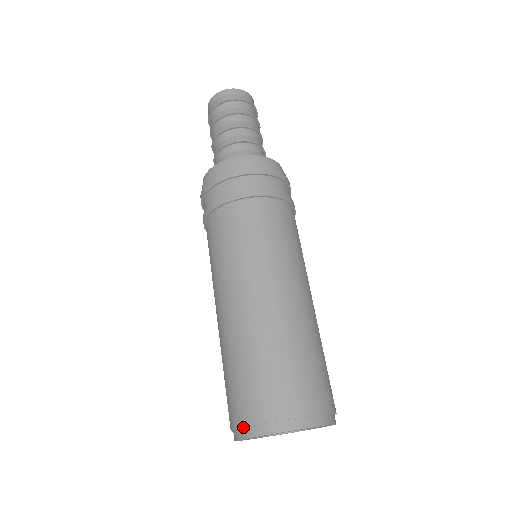
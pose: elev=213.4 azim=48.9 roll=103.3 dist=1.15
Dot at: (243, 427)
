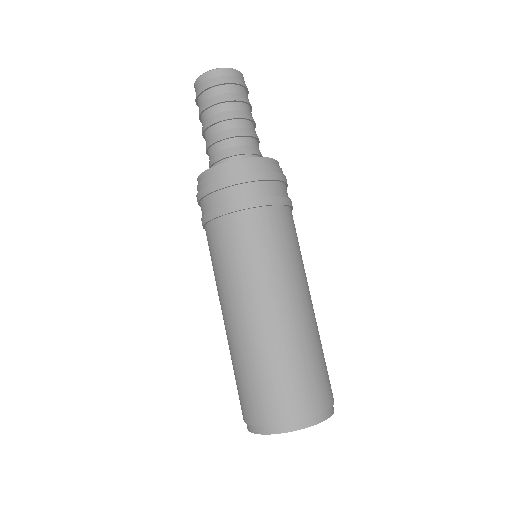
Dot at: (267, 425)
